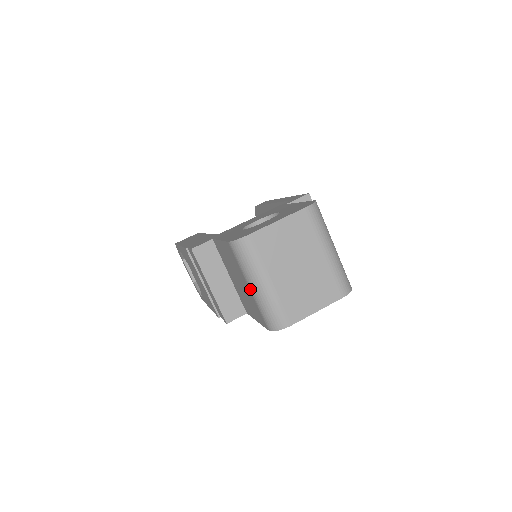
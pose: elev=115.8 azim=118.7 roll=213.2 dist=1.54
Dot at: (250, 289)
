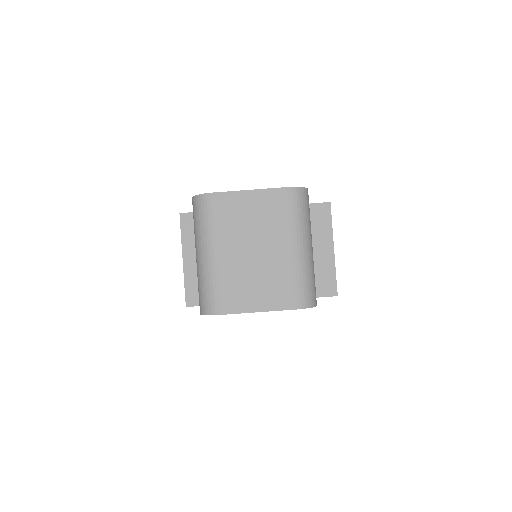
Dot at: (196, 258)
